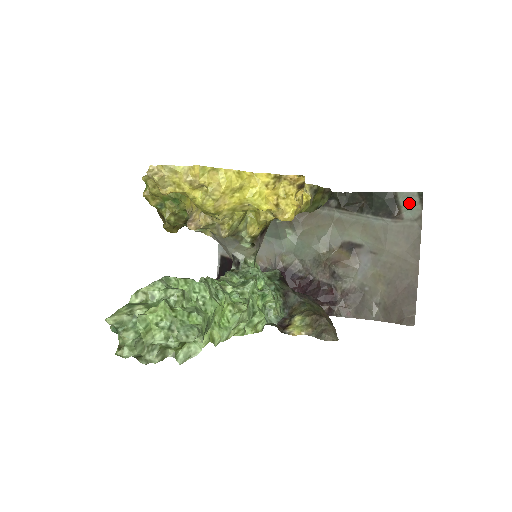
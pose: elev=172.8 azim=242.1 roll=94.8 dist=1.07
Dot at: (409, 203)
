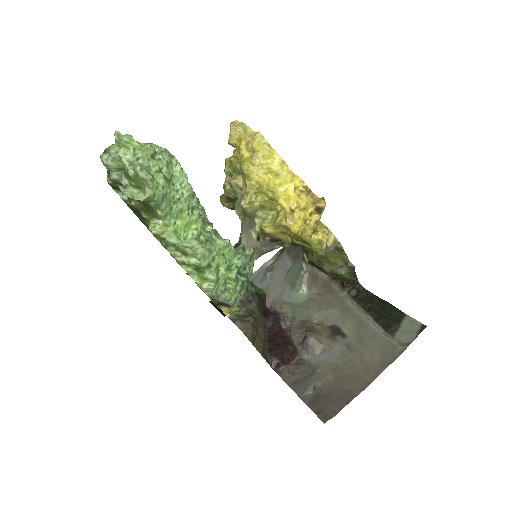
Dot at: (409, 328)
